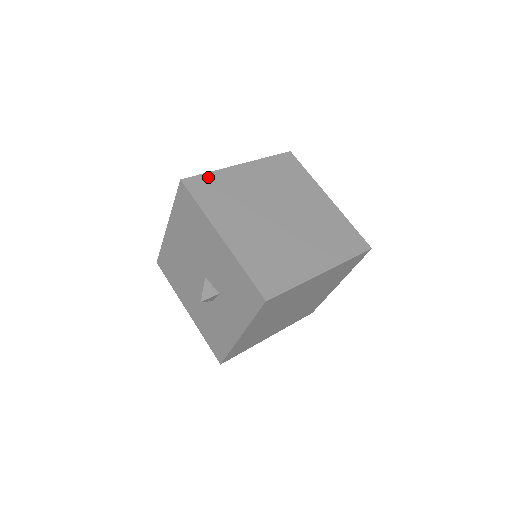
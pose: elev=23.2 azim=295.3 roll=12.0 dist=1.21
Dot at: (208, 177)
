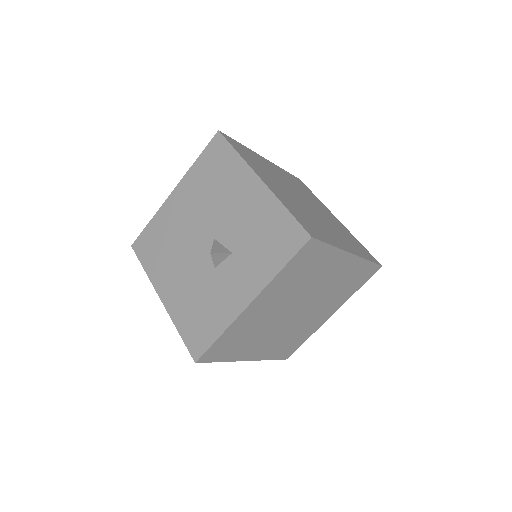
Dot at: (241, 145)
